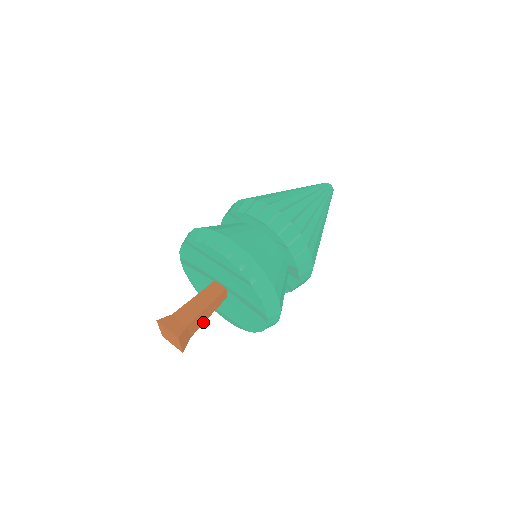
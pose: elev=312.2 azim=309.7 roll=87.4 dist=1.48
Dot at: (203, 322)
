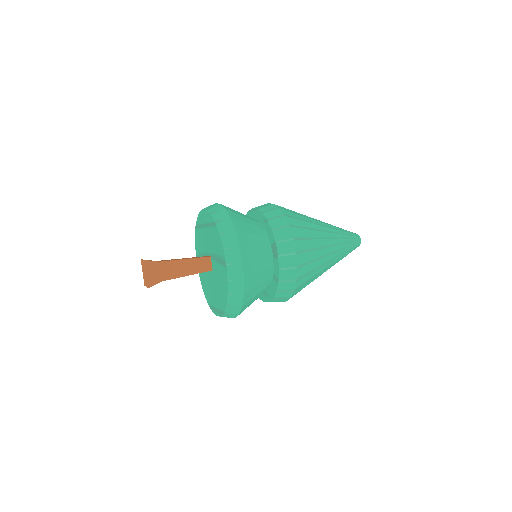
Dot at: (179, 276)
